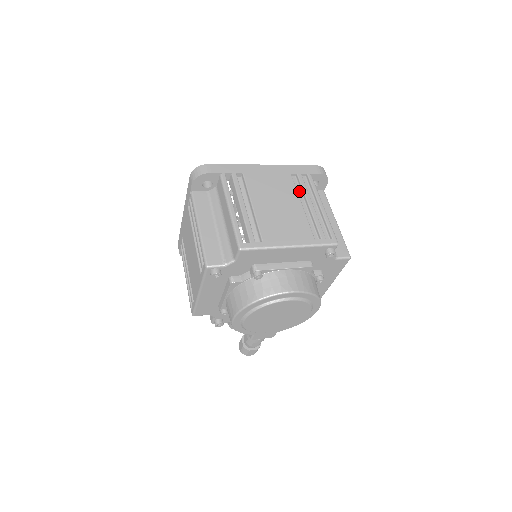
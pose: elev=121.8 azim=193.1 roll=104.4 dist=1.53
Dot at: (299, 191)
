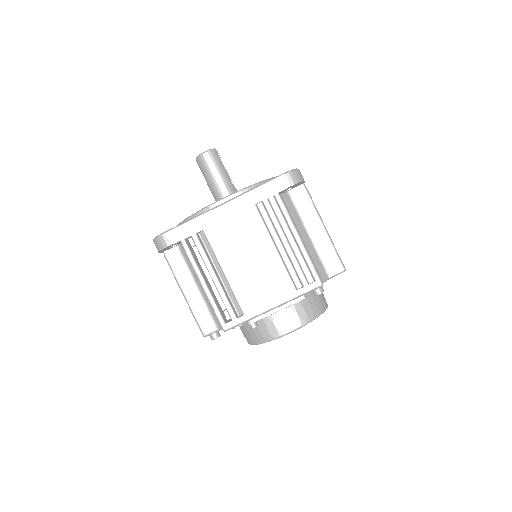
Dot at: (270, 224)
